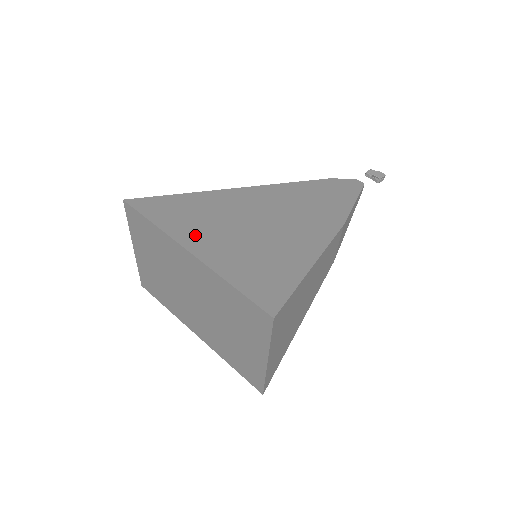
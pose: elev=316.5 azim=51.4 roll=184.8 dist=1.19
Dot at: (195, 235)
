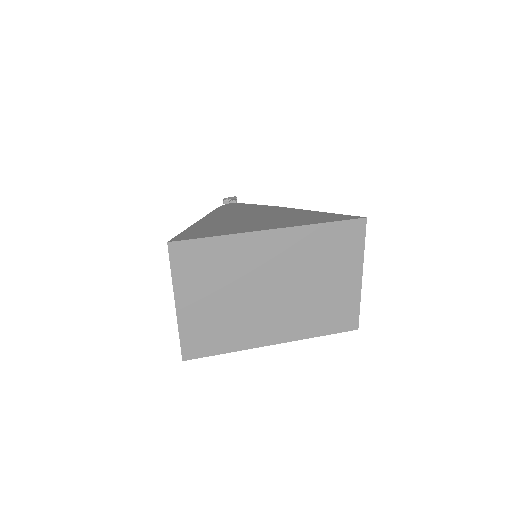
Dot at: (250, 228)
